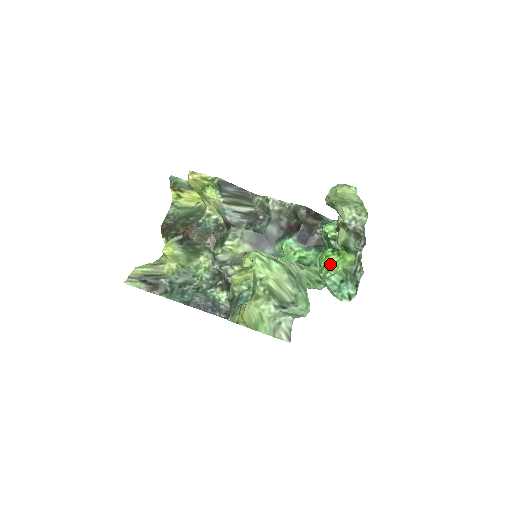
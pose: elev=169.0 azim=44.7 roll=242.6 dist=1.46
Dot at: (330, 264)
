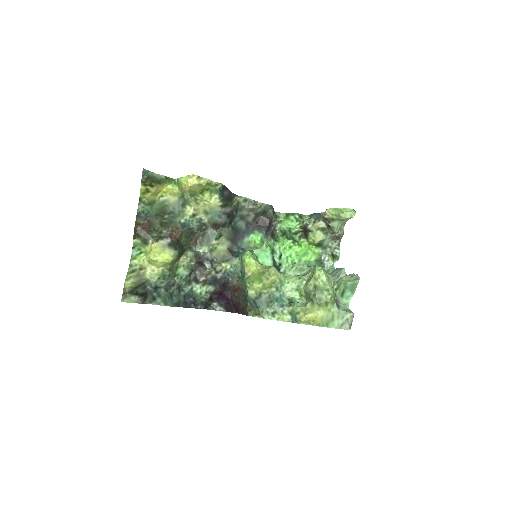
Dot at: (297, 254)
